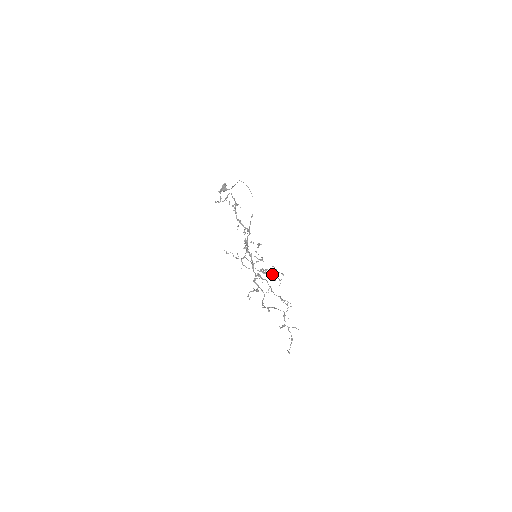
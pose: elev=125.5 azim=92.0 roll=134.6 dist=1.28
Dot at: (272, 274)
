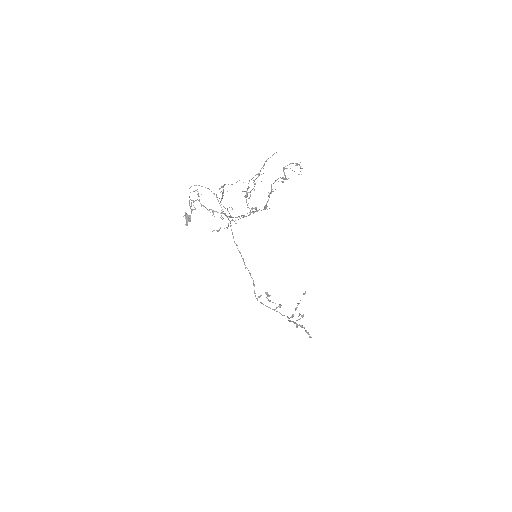
Dot at: (255, 184)
